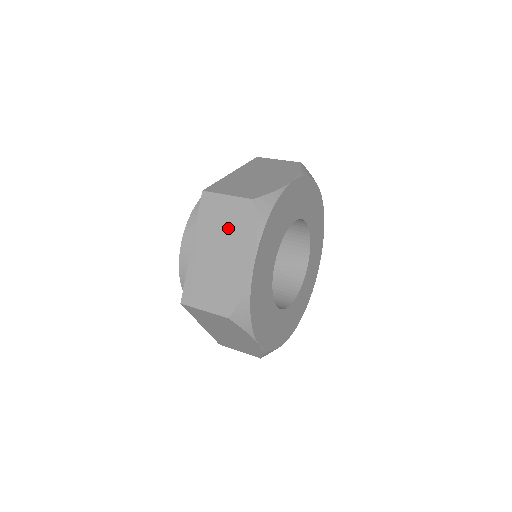
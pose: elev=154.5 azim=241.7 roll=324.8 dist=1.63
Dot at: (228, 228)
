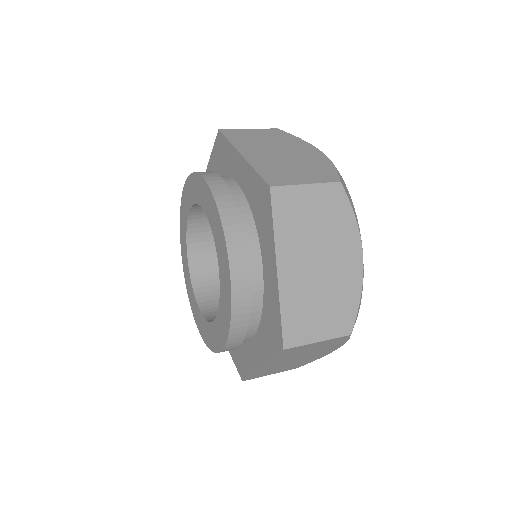
Dot at: (321, 227)
